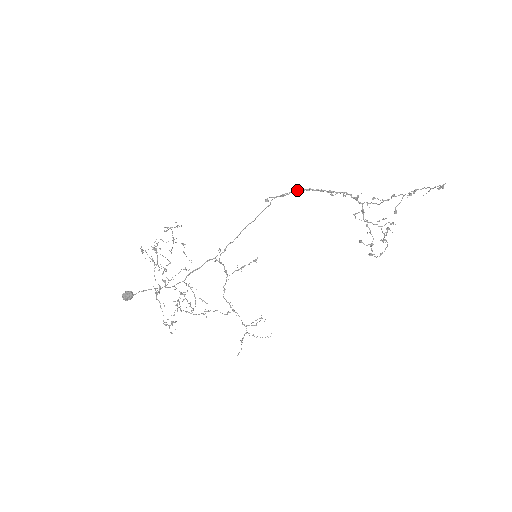
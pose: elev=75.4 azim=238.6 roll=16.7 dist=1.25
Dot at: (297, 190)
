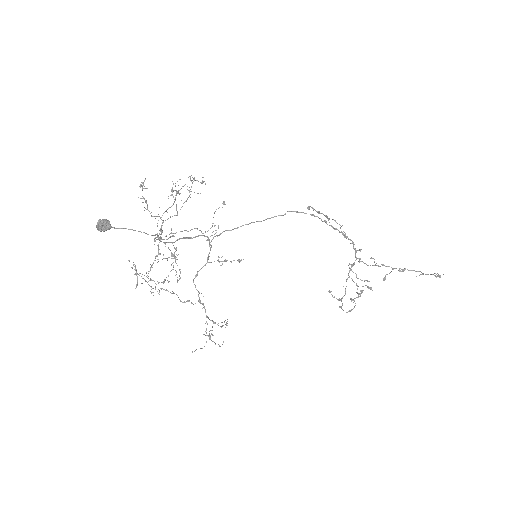
Dot at: (314, 215)
